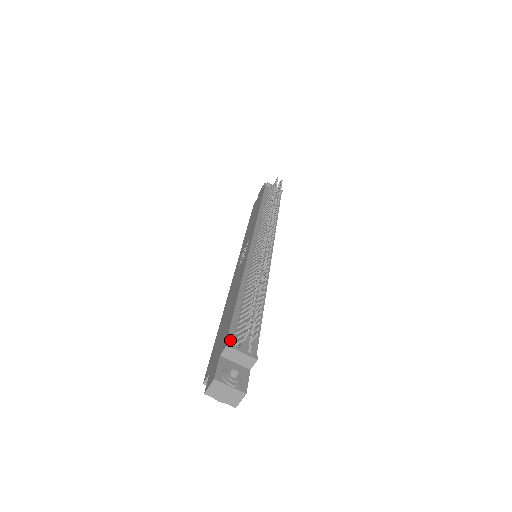
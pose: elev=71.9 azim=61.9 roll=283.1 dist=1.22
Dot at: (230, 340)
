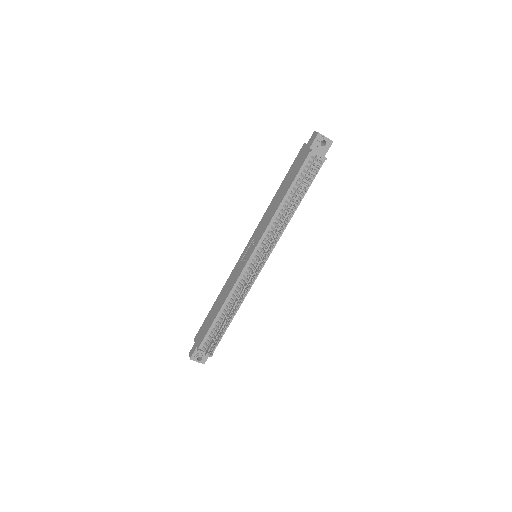
Dot at: (202, 345)
